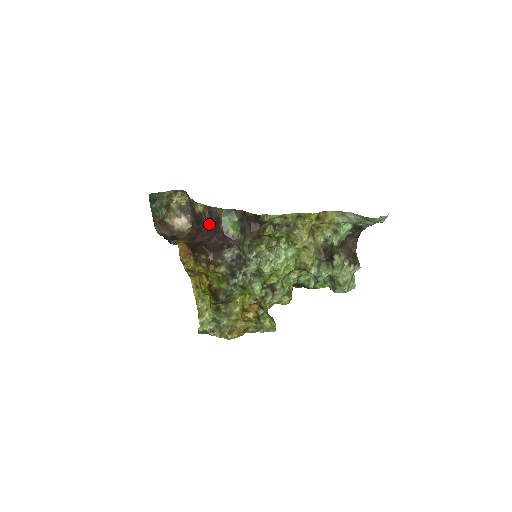
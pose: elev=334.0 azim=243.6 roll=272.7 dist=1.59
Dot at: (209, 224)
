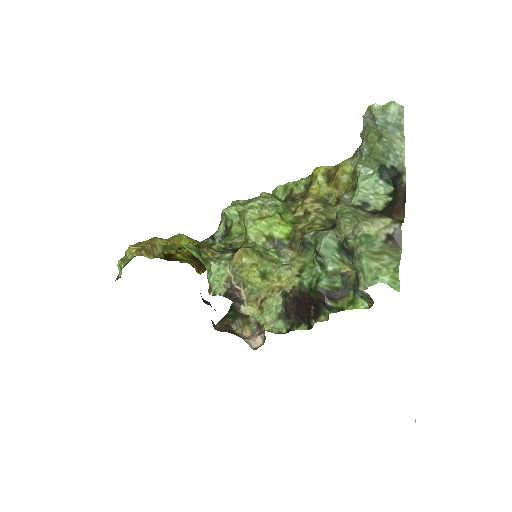
Dot at: occluded
